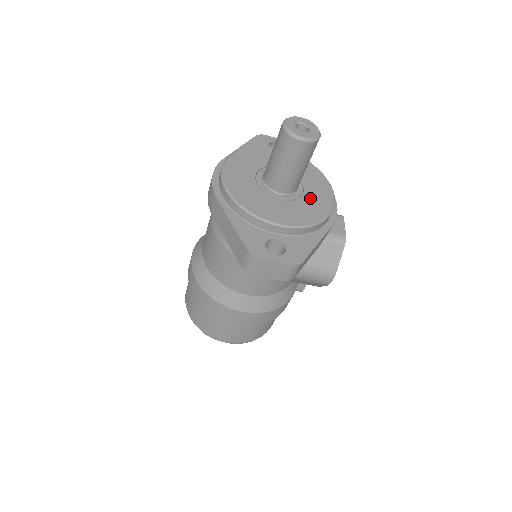
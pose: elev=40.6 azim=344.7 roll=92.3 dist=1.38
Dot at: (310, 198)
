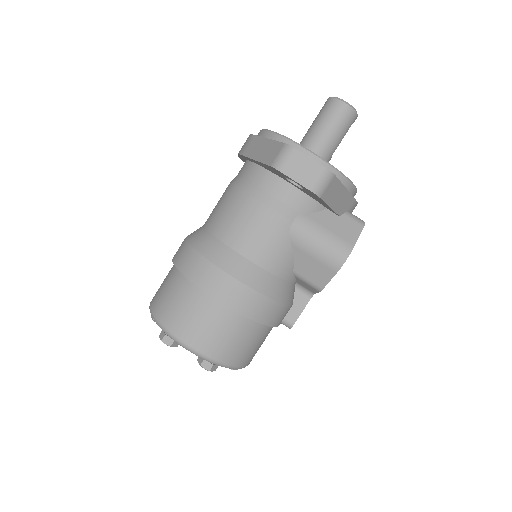
Dot at: occluded
